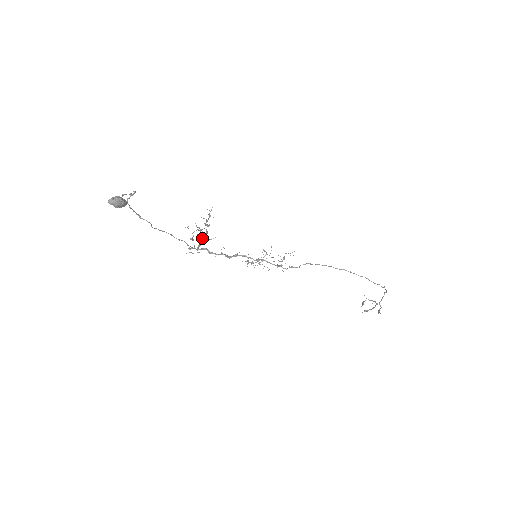
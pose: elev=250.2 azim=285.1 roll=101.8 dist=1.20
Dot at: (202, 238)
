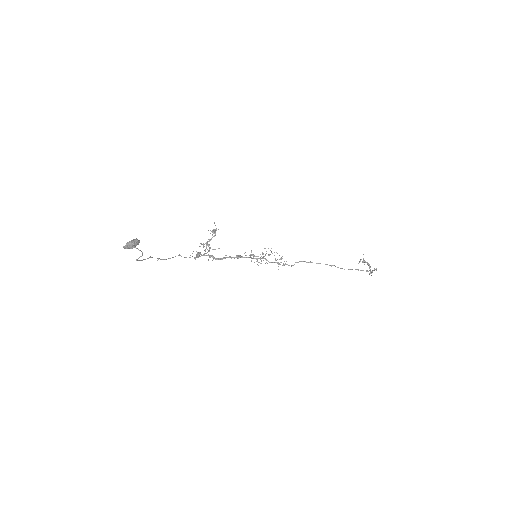
Dot at: occluded
